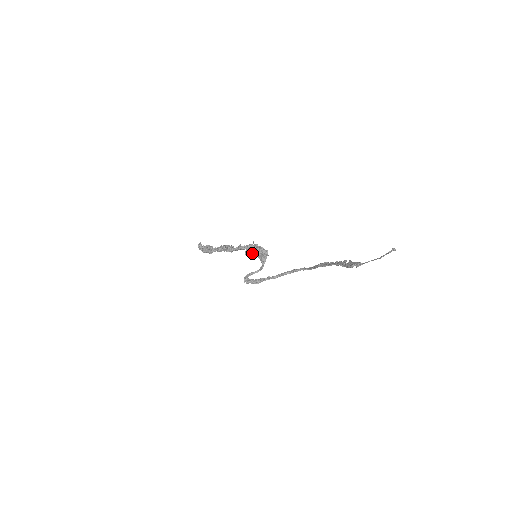
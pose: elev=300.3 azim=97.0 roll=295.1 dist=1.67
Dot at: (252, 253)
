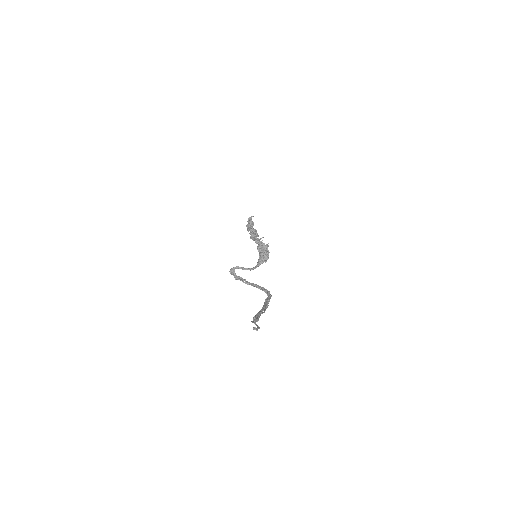
Dot at: (260, 251)
